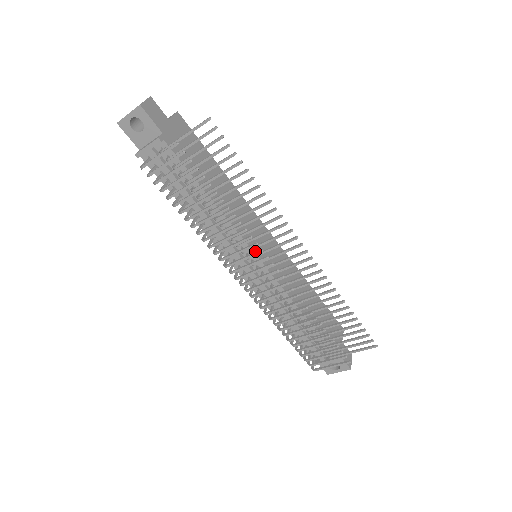
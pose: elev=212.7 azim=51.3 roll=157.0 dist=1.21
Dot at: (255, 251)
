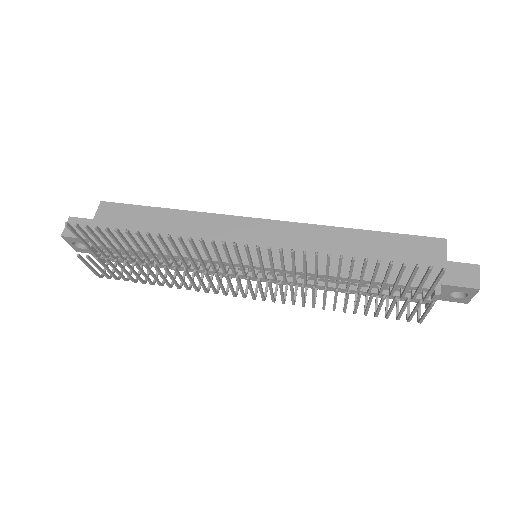
Dot at: occluded
